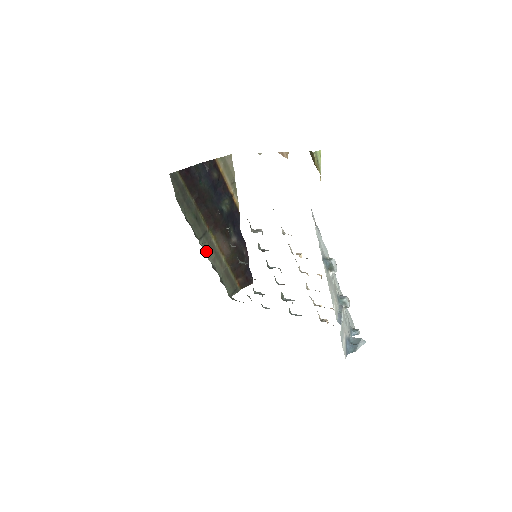
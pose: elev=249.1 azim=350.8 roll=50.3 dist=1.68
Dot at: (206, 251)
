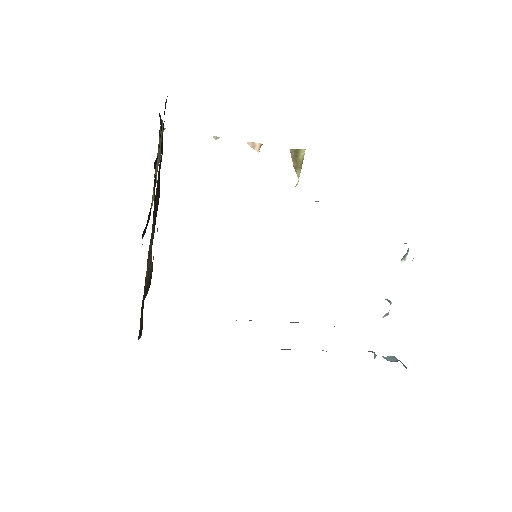
Dot at: occluded
